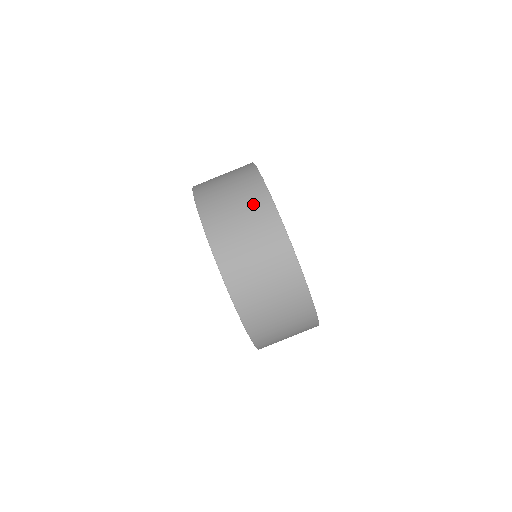
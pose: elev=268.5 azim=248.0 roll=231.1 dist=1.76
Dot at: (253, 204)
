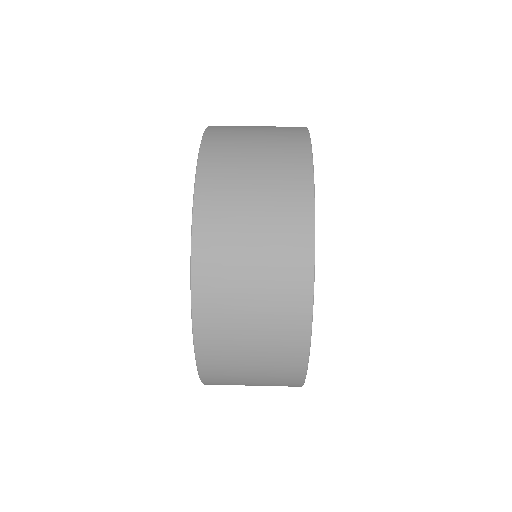
Dot at: (281, 131)
